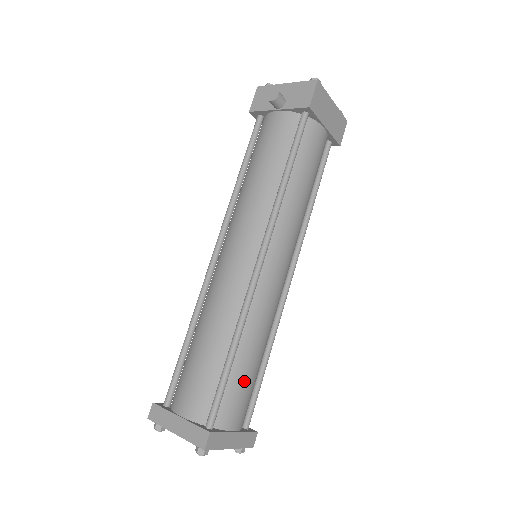
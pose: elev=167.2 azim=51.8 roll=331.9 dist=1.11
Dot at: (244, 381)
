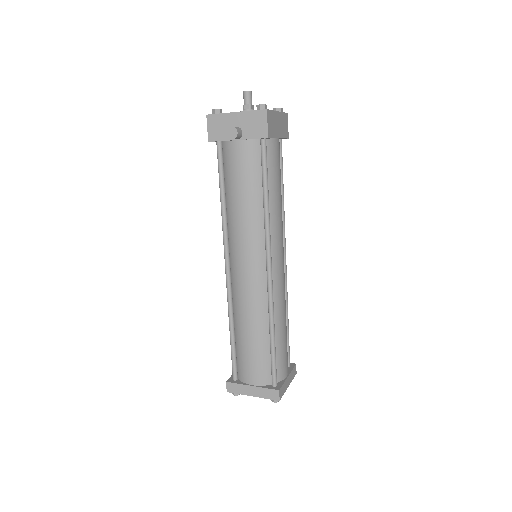
Dot at: (283, 347)
